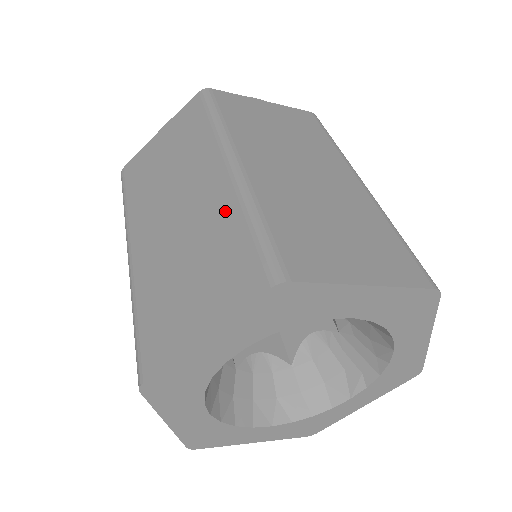
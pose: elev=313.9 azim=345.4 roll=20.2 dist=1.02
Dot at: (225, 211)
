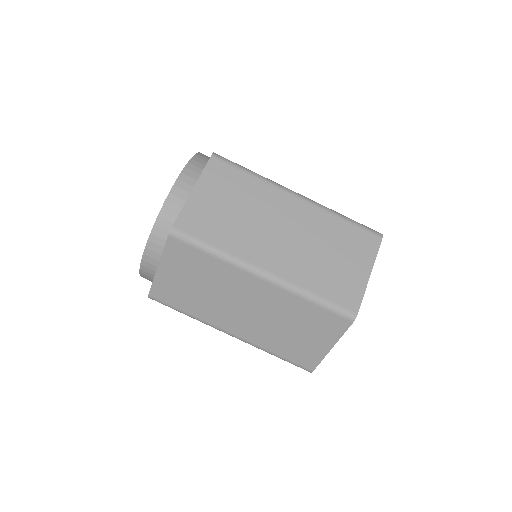
Dot at: occluded
